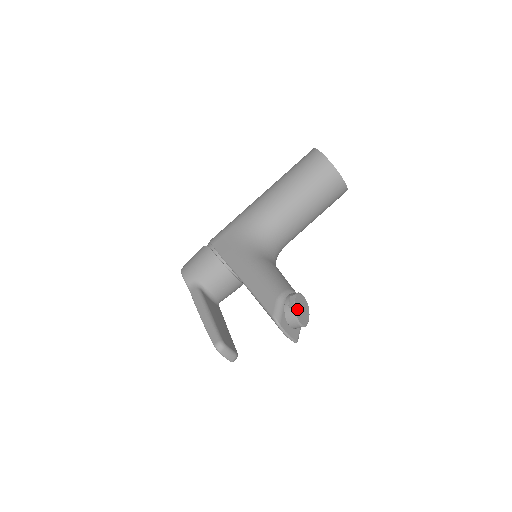
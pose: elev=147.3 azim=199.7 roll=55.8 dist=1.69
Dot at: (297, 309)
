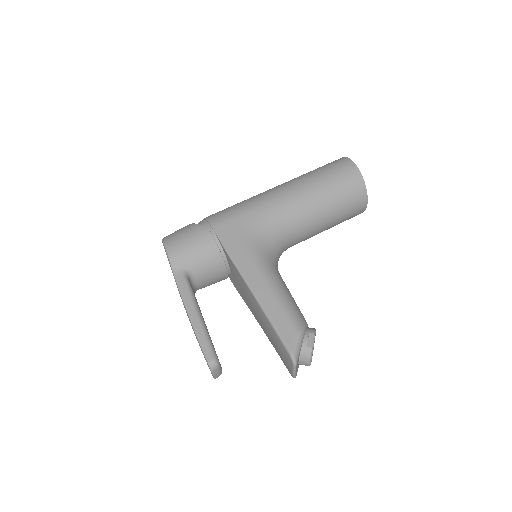
Dot at: occluded
